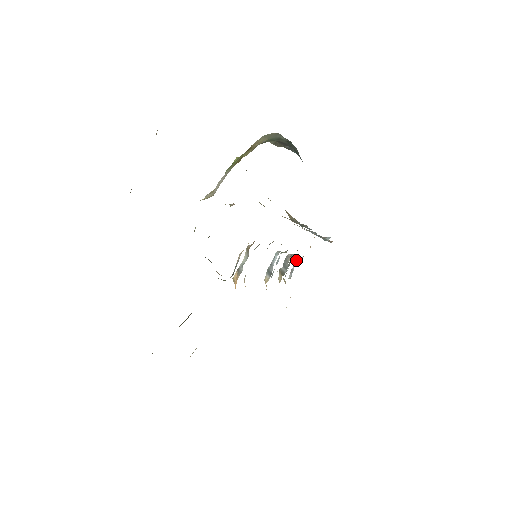
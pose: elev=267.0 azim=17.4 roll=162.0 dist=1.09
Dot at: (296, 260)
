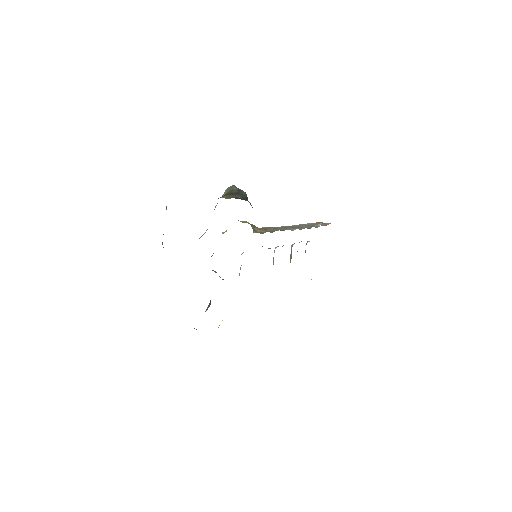
Dot at: occluded
